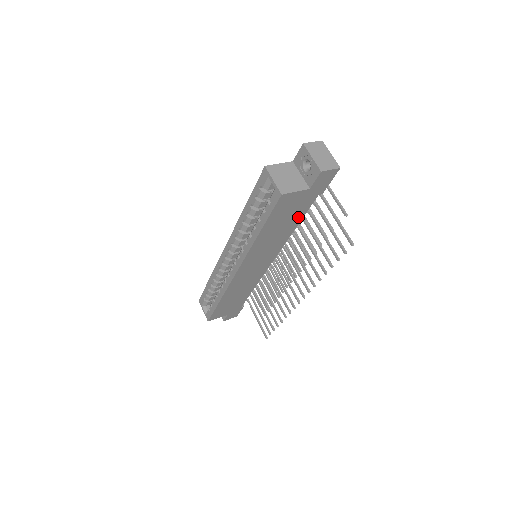
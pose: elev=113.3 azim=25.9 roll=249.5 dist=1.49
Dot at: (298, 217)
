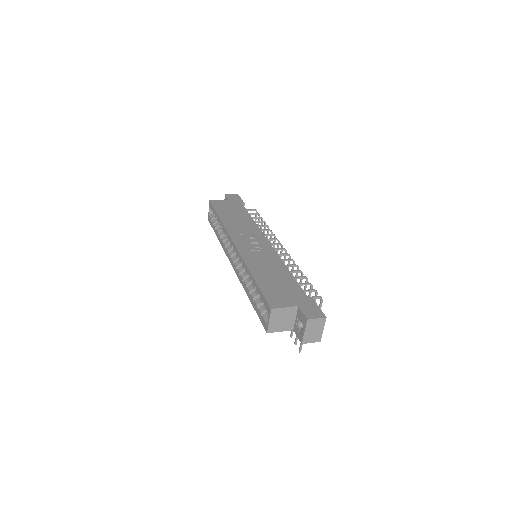
Dot at: occluded
